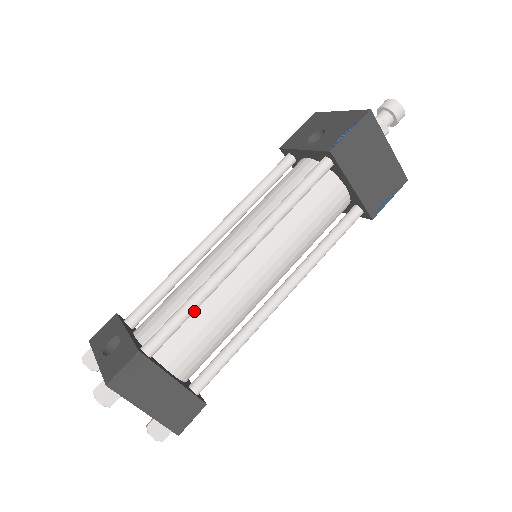
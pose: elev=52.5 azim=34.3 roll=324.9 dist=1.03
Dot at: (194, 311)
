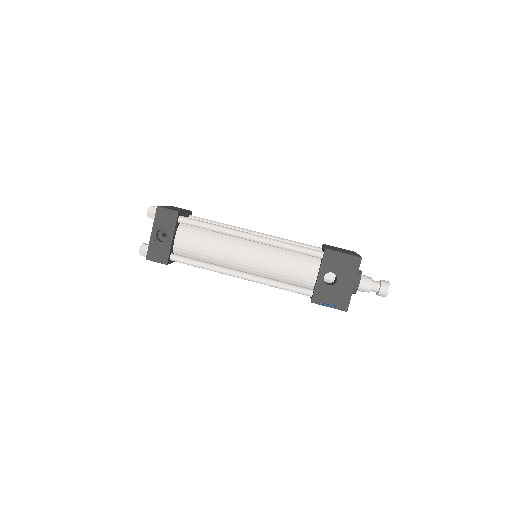
Dot at: occluded
